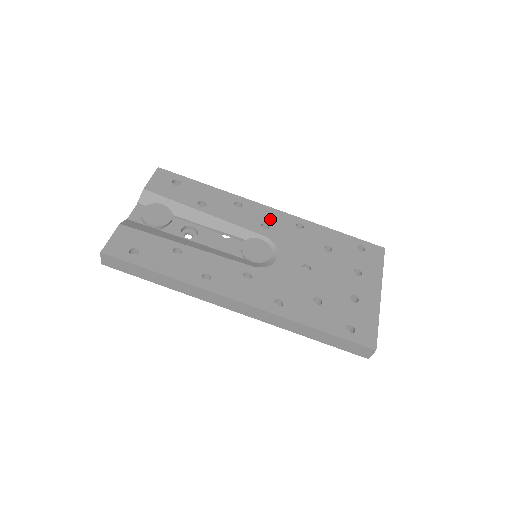
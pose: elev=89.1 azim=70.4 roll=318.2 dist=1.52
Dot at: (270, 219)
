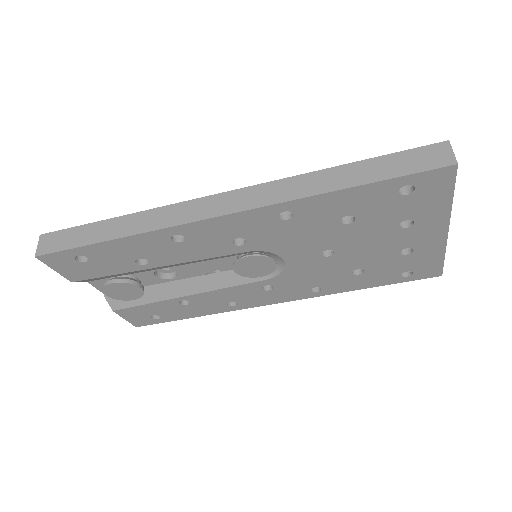
Dot at: (236, 231)
